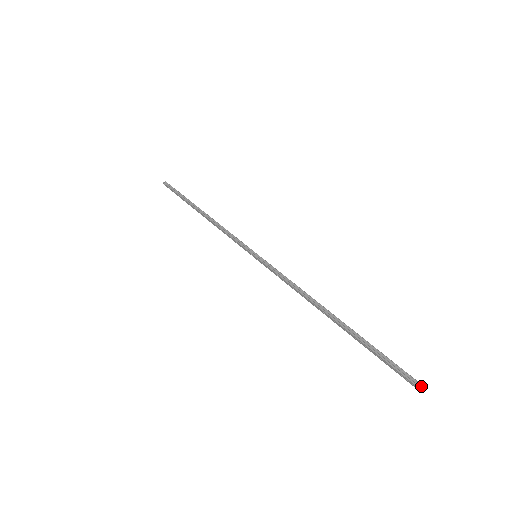
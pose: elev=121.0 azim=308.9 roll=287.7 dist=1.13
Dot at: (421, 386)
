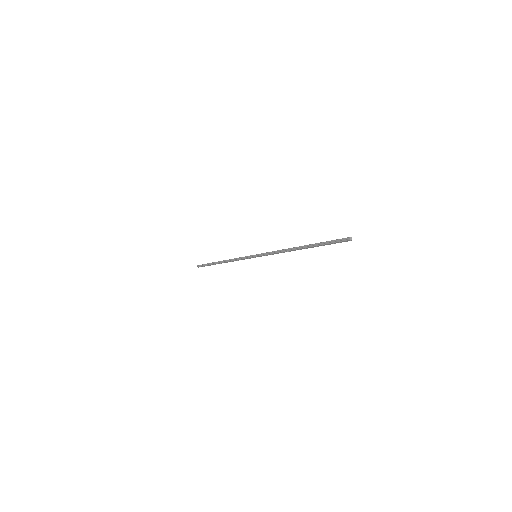
Dot at: occluded
